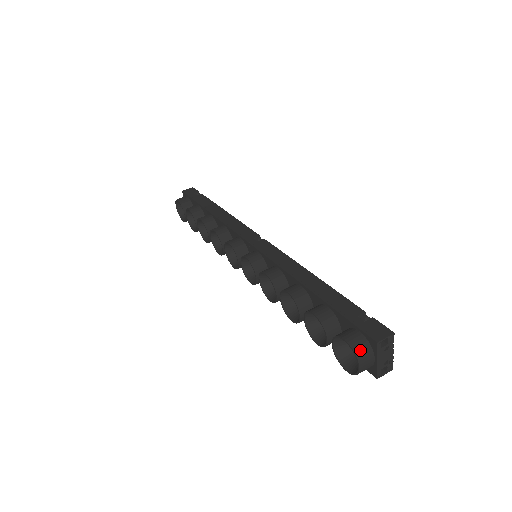
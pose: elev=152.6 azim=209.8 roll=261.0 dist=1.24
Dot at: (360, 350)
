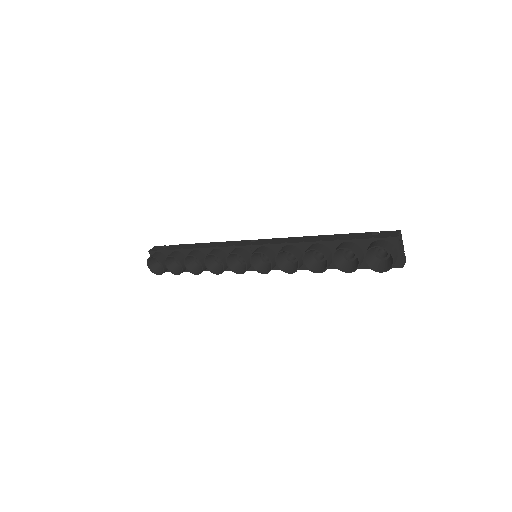
Dot at: (389, 247)
